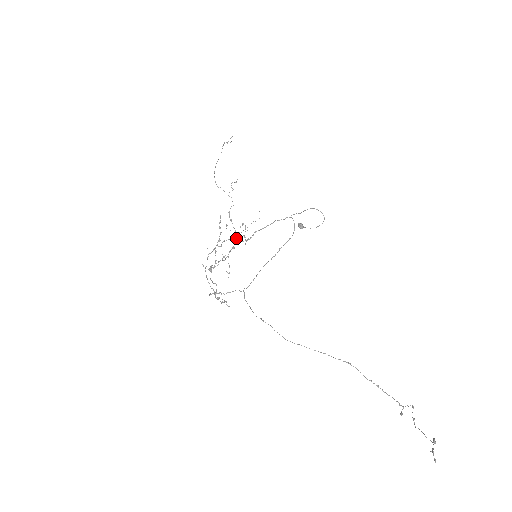
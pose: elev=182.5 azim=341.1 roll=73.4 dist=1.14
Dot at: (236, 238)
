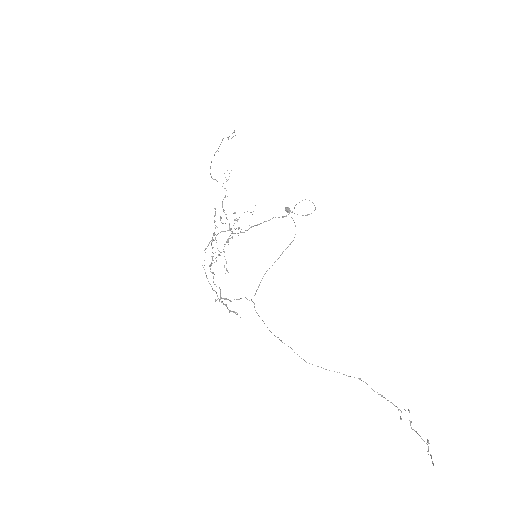
Dot at: (230, 230)
